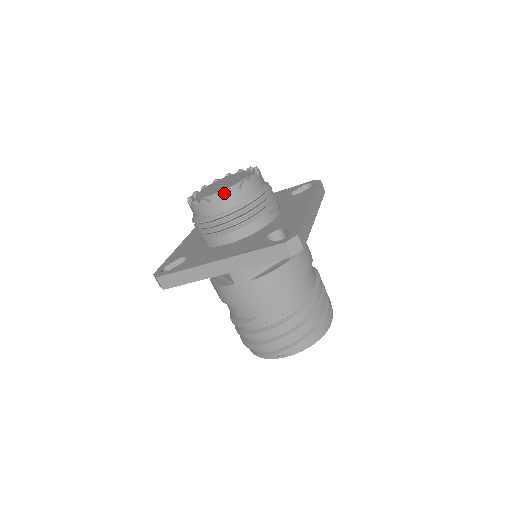
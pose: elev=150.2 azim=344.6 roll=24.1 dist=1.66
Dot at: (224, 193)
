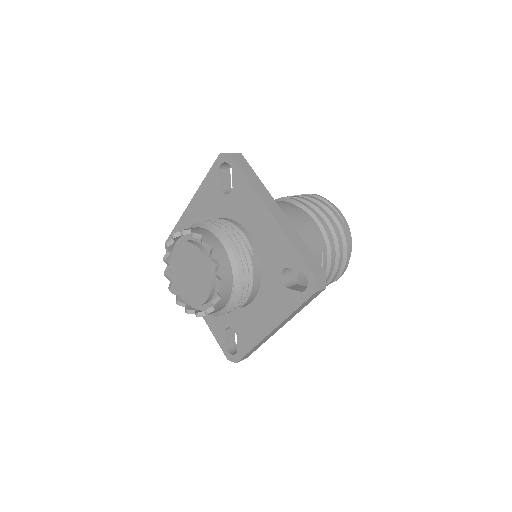
Dot at: (212, 292)
